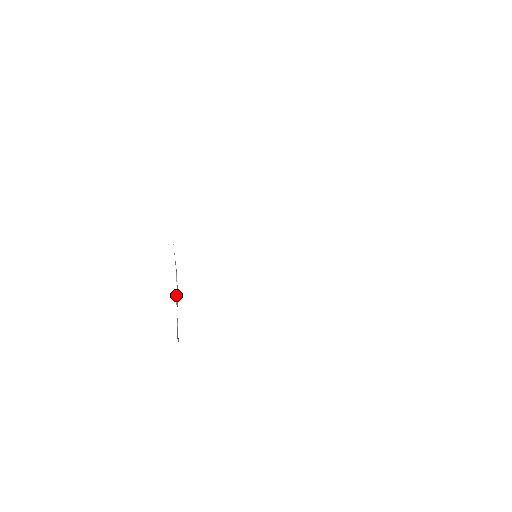
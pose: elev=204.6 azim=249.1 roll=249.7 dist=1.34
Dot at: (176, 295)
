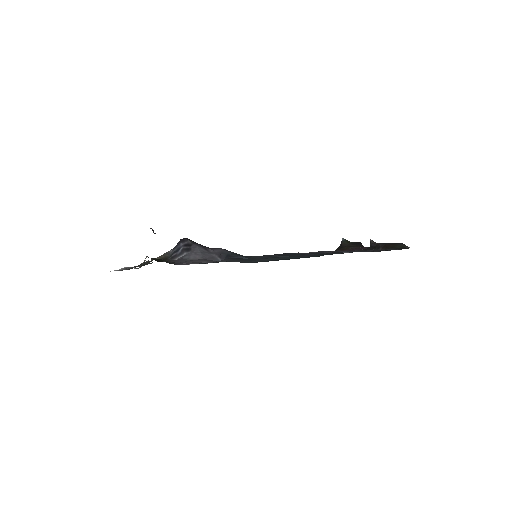
Dot at: occluded
